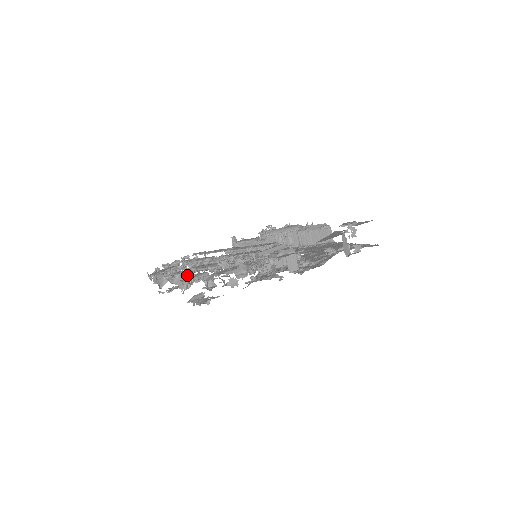
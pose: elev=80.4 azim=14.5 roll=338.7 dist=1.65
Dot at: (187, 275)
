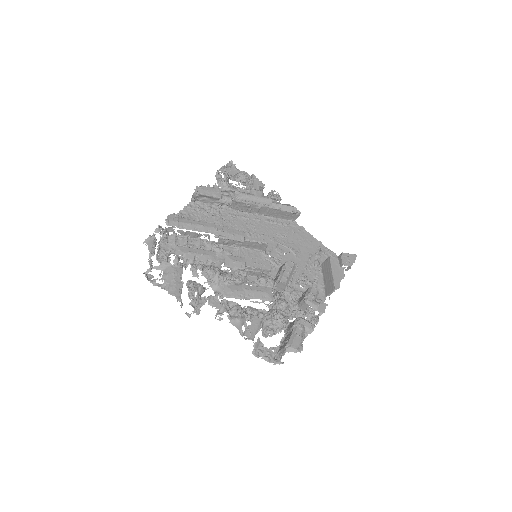
Dot at: (221, 302)
